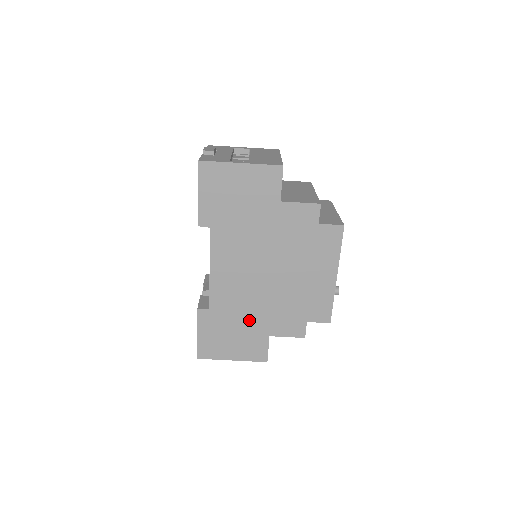
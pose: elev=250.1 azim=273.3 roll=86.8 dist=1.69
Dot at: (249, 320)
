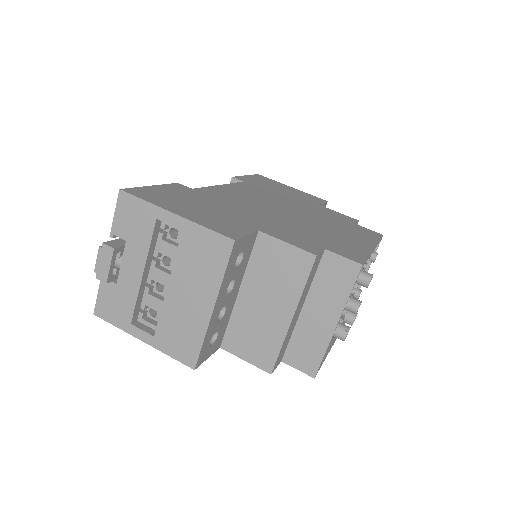
Dot at: (238, 213)
